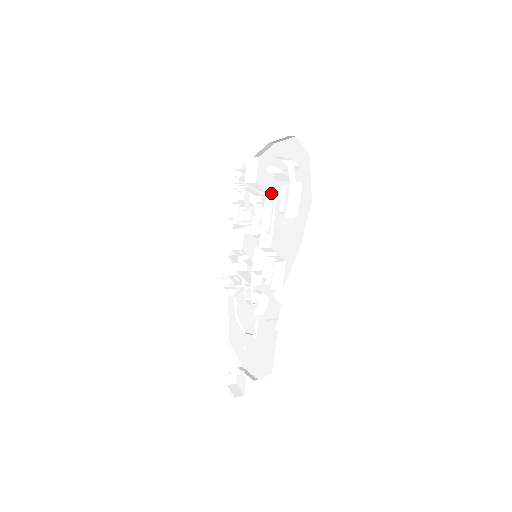
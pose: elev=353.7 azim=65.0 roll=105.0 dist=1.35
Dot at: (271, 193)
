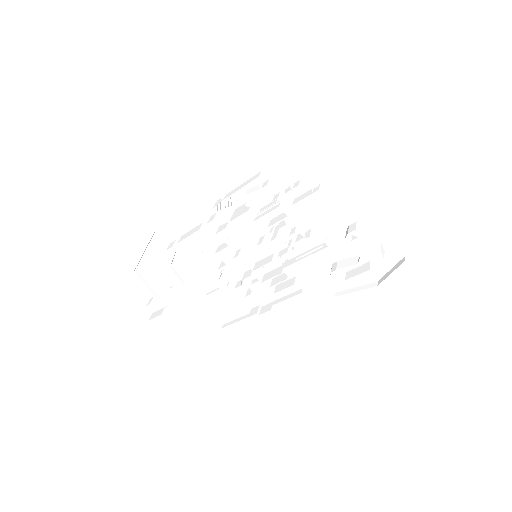
Dot at: (329, 241)
